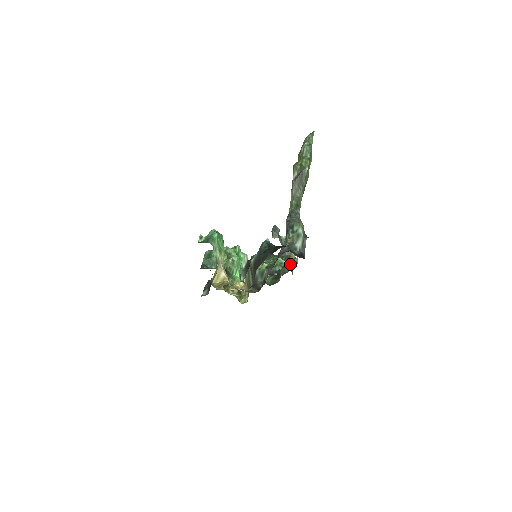
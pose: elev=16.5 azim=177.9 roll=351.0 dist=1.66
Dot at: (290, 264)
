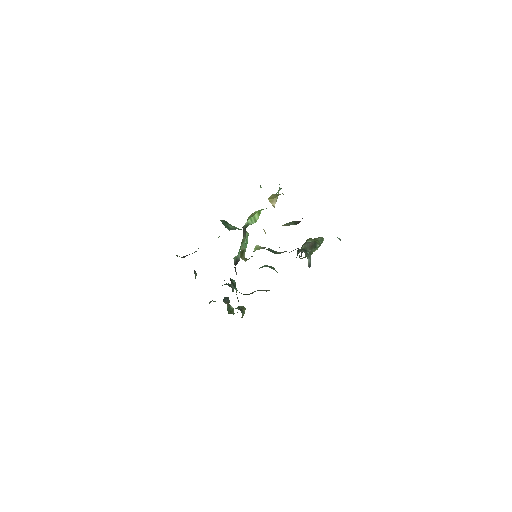
Dot at: (268, 290)
